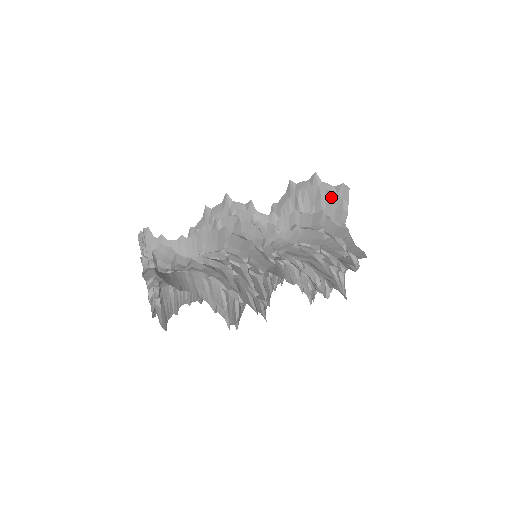
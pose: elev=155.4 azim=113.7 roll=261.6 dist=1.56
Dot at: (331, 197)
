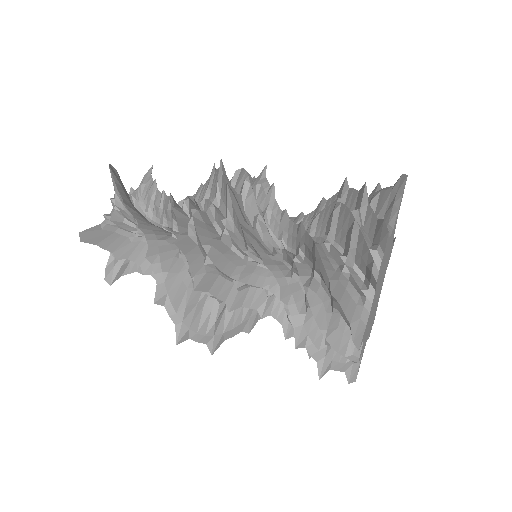
Dot at: (384, 197)
